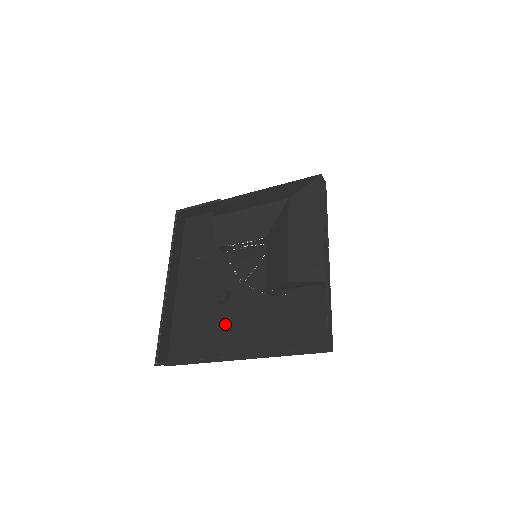
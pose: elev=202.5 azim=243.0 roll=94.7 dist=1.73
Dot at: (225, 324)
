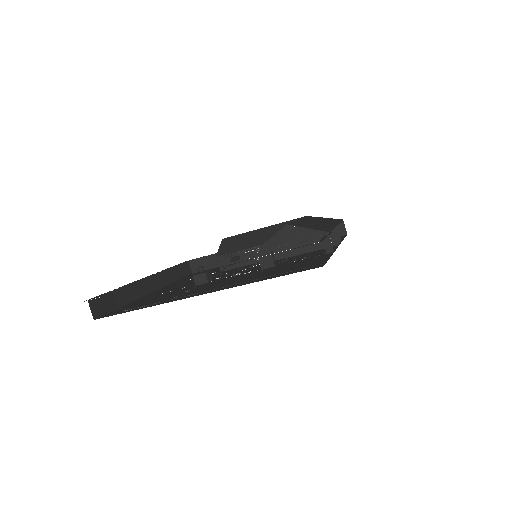
Dot at: (193, 289)
